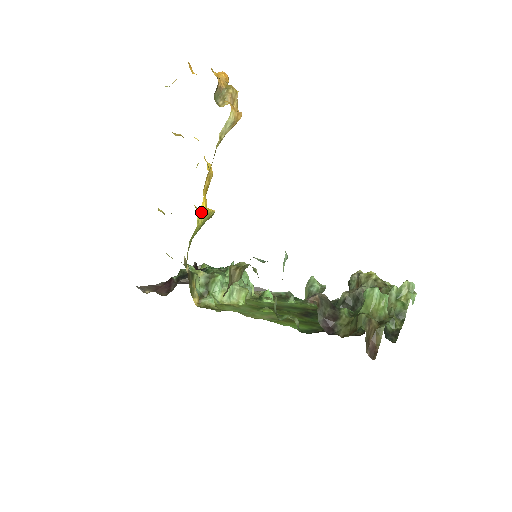
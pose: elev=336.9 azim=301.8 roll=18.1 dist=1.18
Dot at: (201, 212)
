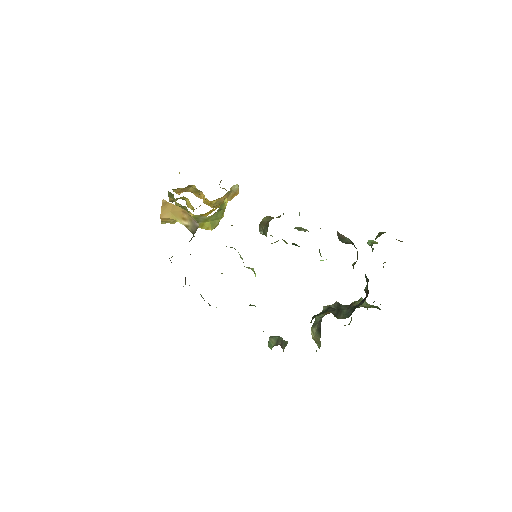
Dot at: (226, 201)
